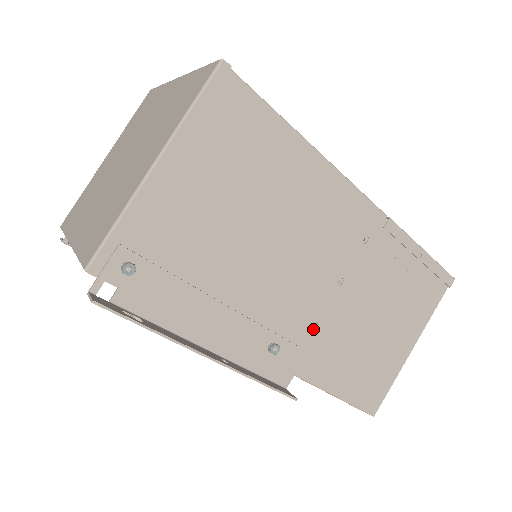
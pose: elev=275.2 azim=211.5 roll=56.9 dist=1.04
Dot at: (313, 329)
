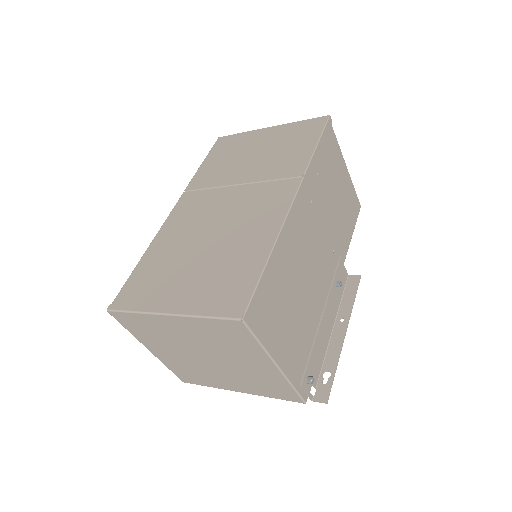
Dot at: (334, 252)
